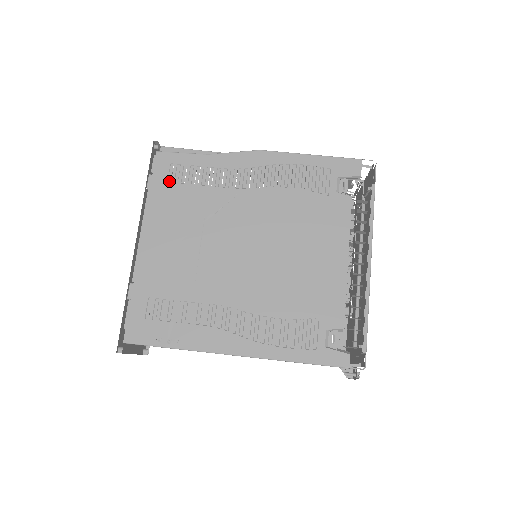
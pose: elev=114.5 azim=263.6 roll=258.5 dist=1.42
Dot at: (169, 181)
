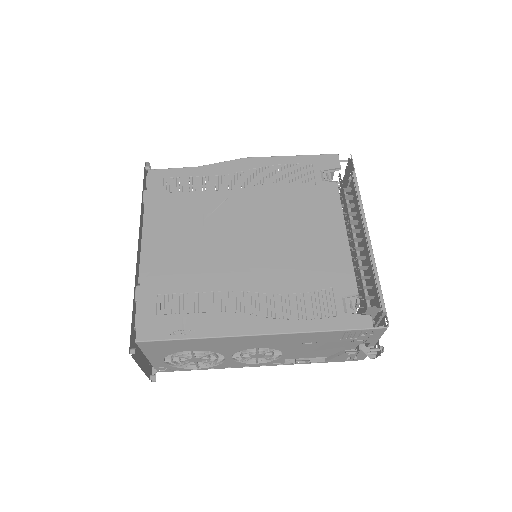
Dot at: (164, 192)
